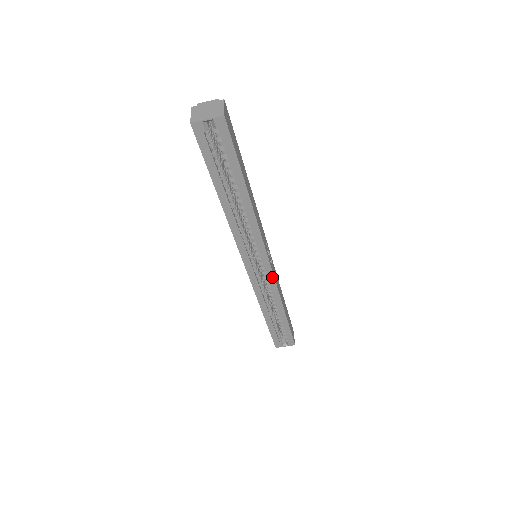
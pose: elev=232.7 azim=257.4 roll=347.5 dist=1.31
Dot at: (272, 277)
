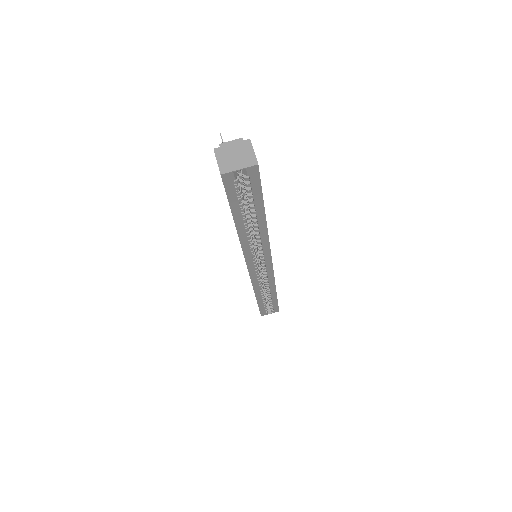
Dot at: (271, 272)
